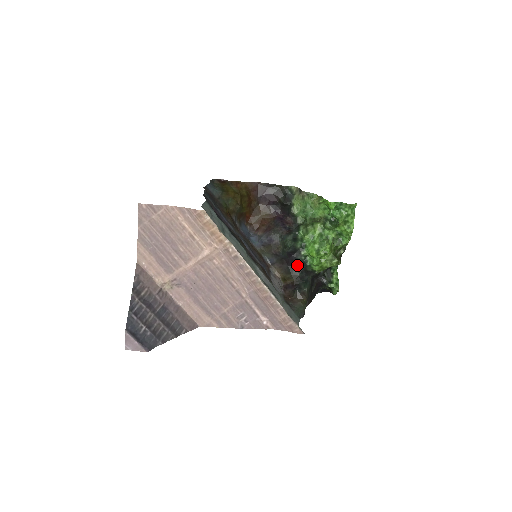
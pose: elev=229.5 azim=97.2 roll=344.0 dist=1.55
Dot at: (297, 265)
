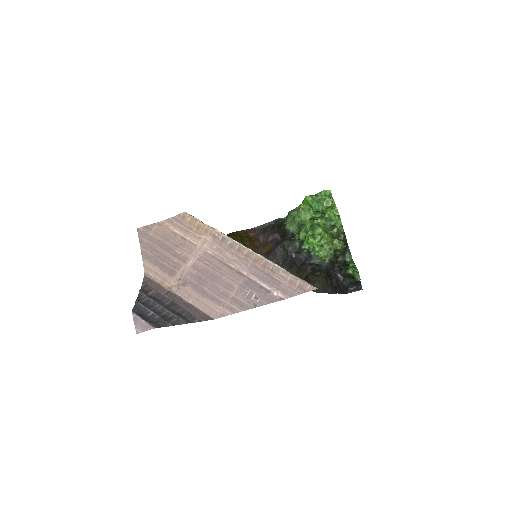
Dot at: (304, 261)
